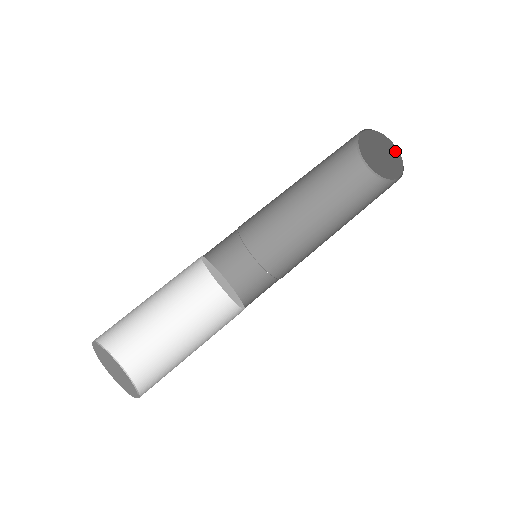
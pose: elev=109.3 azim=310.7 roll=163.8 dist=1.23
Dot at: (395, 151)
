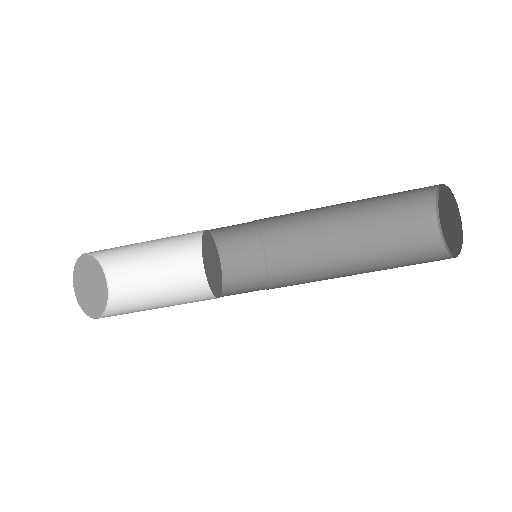
Dot at: (460, 242)
